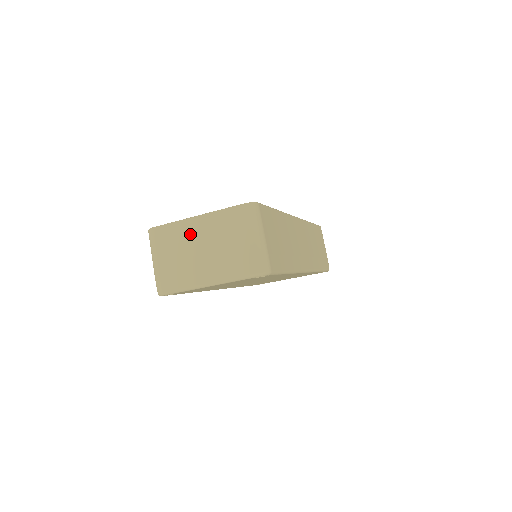
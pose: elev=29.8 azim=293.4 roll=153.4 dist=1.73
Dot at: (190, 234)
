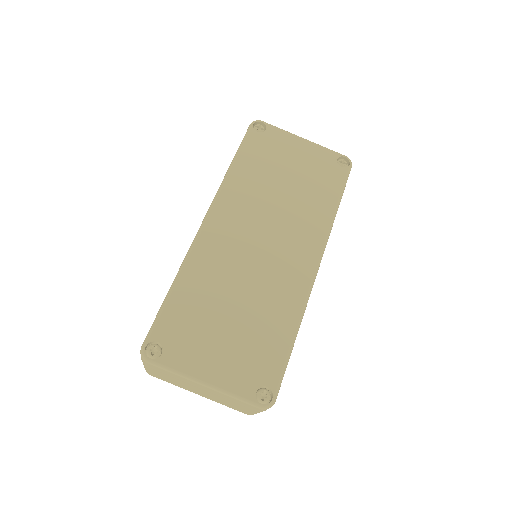
Dot at: occluded
